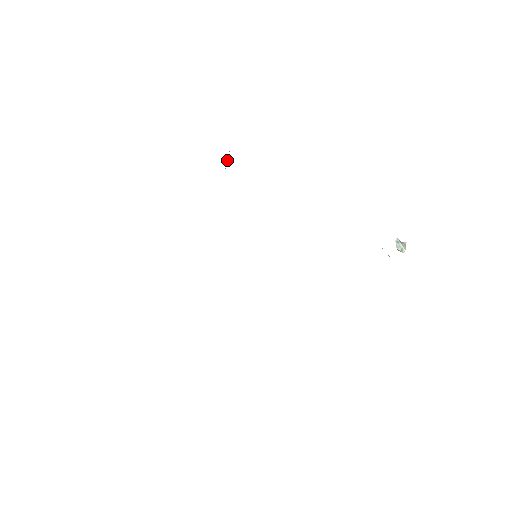
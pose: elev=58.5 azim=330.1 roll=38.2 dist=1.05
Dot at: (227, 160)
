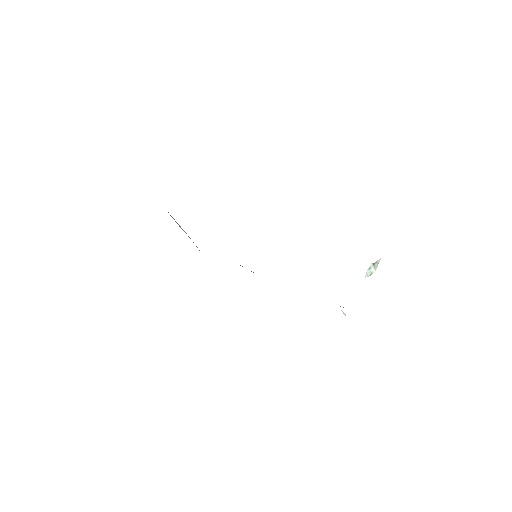
Dot at: occluded
